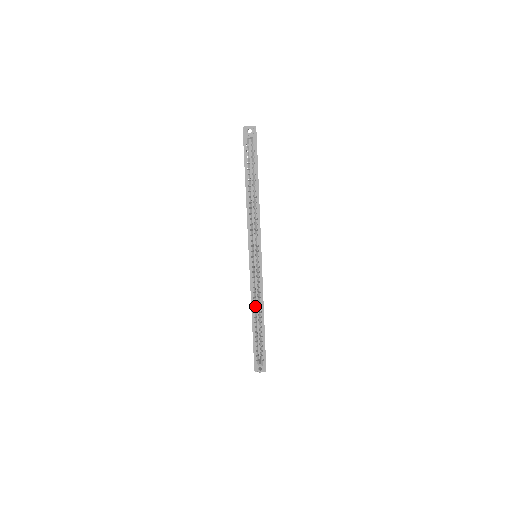
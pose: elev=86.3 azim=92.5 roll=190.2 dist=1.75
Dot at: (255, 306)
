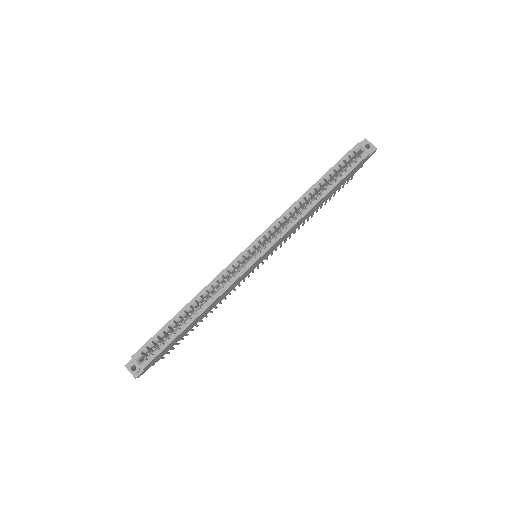
Dot at: (204, 295)
